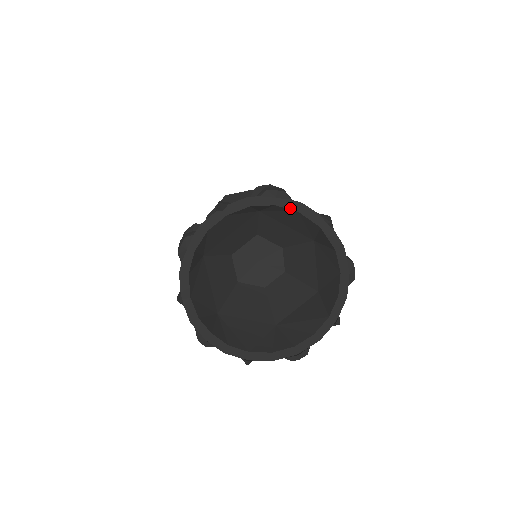
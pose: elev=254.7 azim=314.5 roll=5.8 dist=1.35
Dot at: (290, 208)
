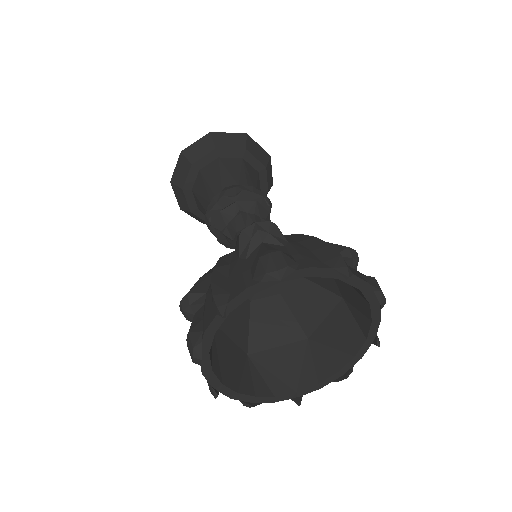
Dot at: (298, 277)
